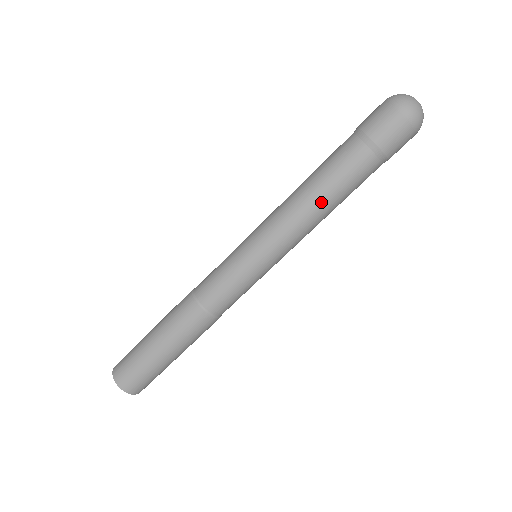
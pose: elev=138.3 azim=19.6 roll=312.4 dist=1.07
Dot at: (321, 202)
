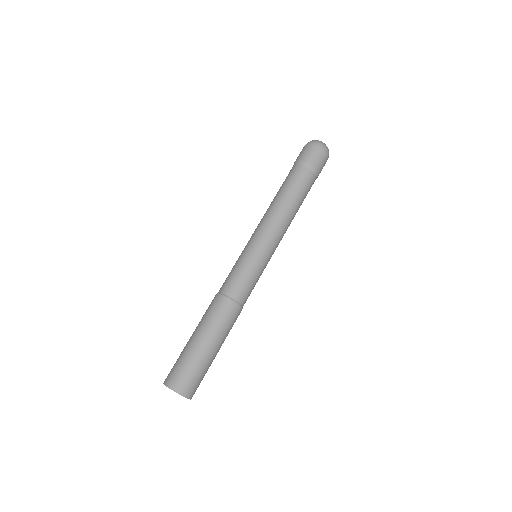
Dot at: (296, 210)
